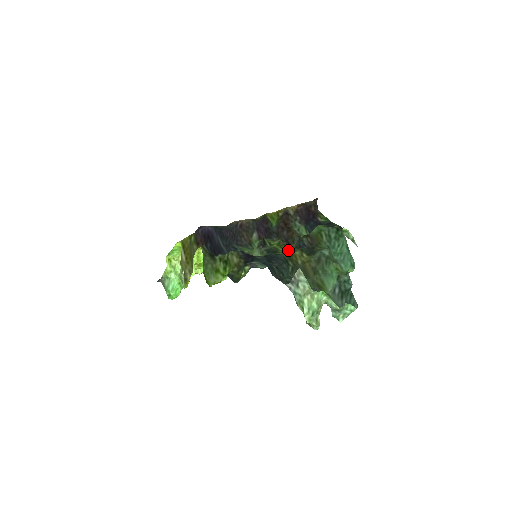
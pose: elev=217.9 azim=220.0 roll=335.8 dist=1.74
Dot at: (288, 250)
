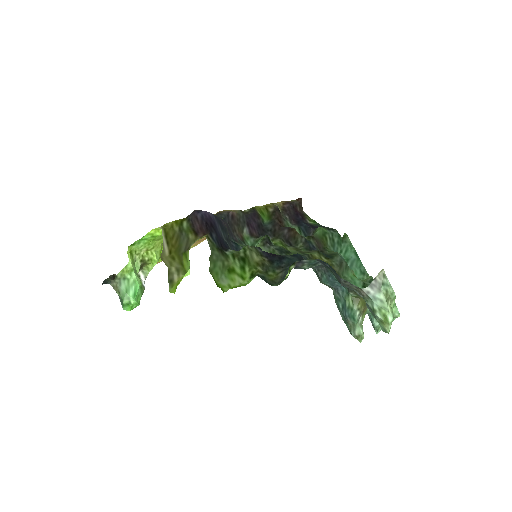
Dot at: (300, 251)
